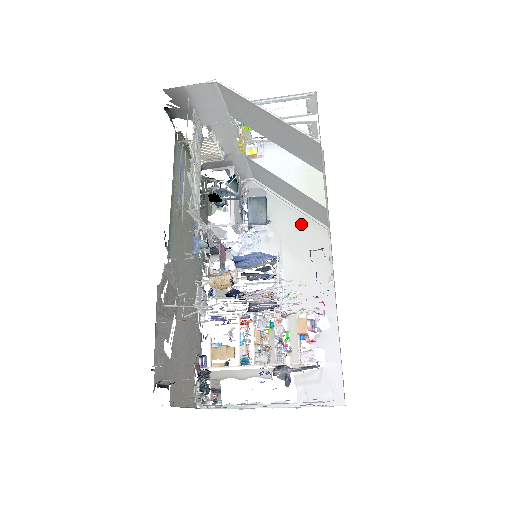
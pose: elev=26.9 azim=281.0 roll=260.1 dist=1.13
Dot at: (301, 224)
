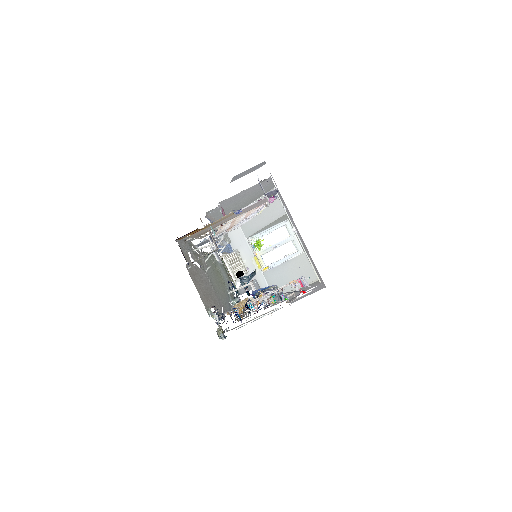
Dot at: occluded
